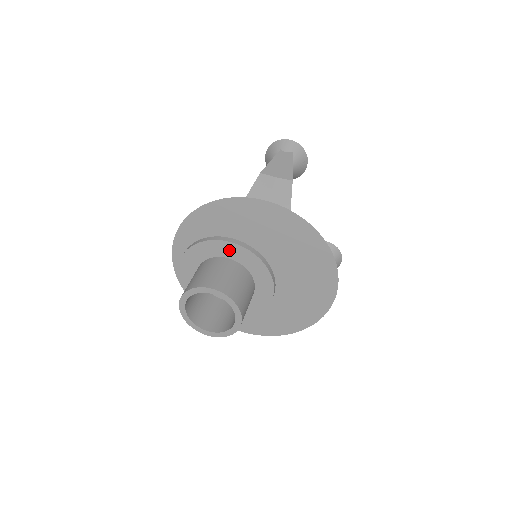
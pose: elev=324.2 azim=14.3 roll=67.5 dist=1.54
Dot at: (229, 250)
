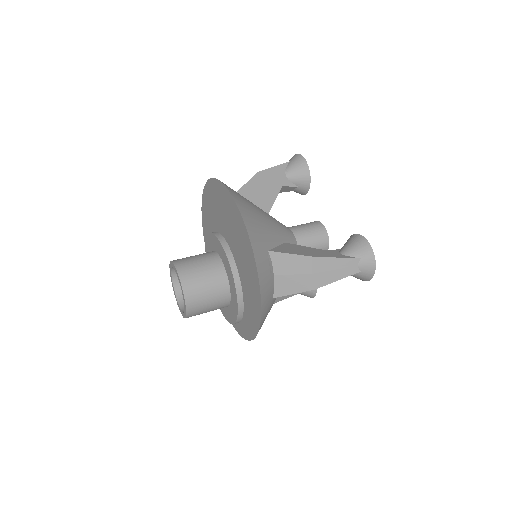
Dot at: (210, 243)
